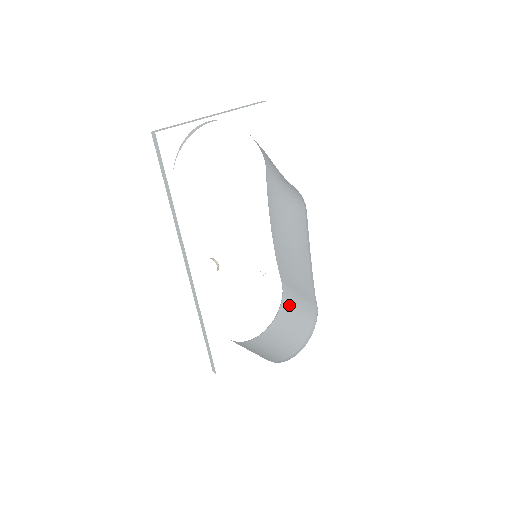
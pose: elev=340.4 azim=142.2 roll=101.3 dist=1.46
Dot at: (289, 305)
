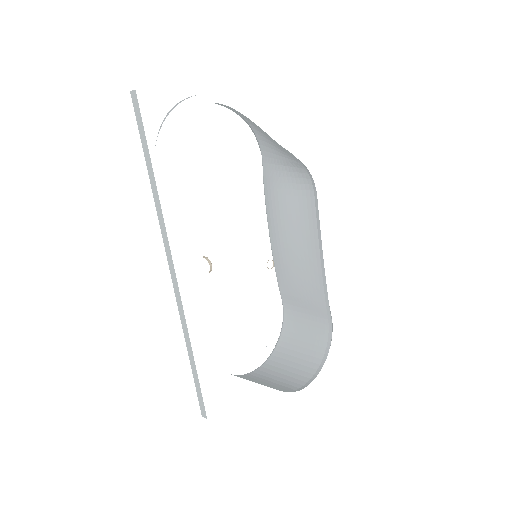
Dot at: (293, 328)
